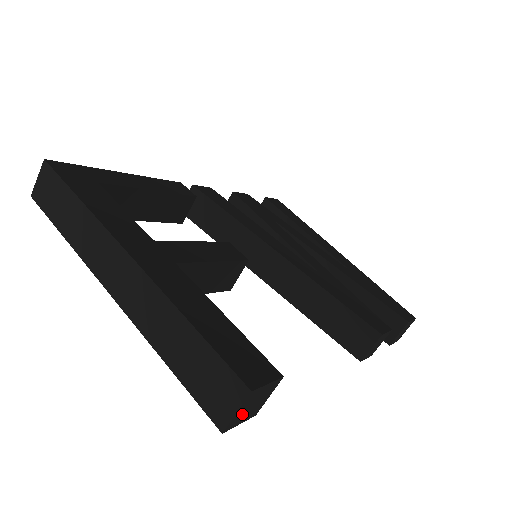
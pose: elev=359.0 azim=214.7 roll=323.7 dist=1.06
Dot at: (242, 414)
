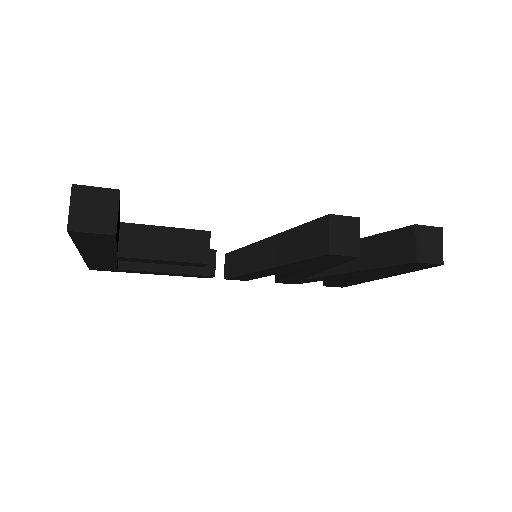
Dot at: (83, 216)
